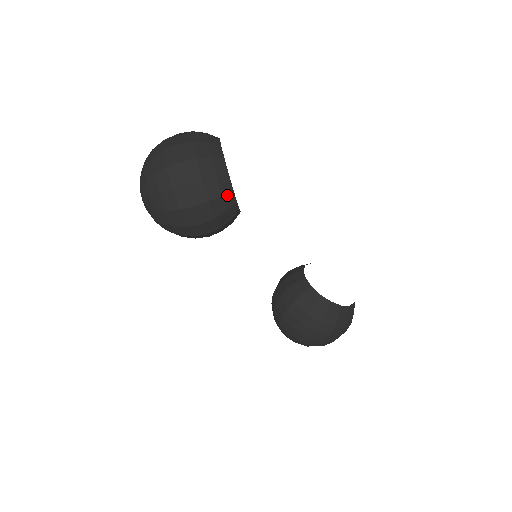
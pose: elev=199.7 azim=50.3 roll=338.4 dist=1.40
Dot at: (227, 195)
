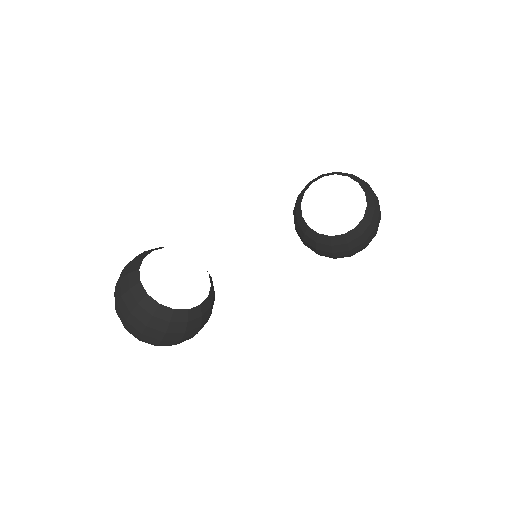
Dot at: (190, 316)
